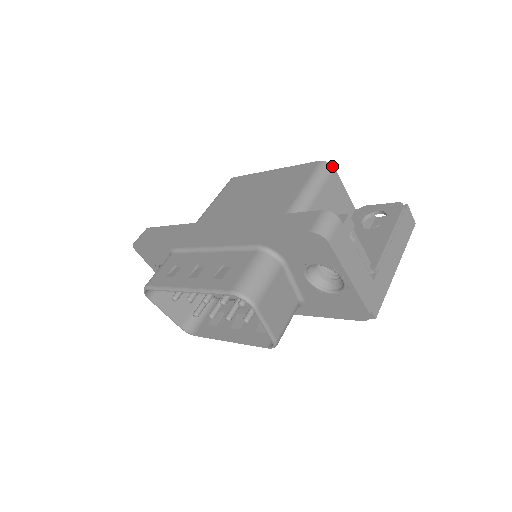
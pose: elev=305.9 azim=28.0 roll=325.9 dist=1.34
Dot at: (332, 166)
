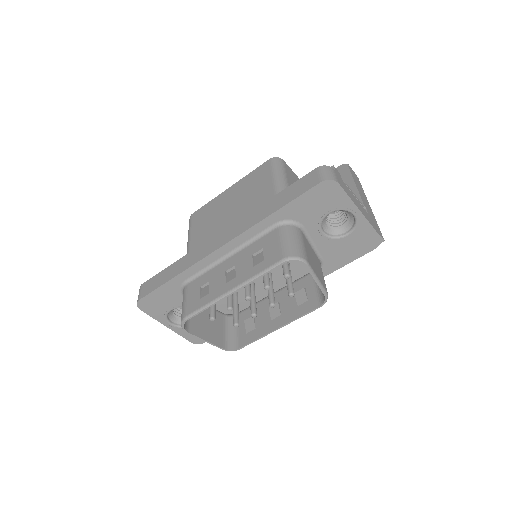
Dot at: (281, 159)
